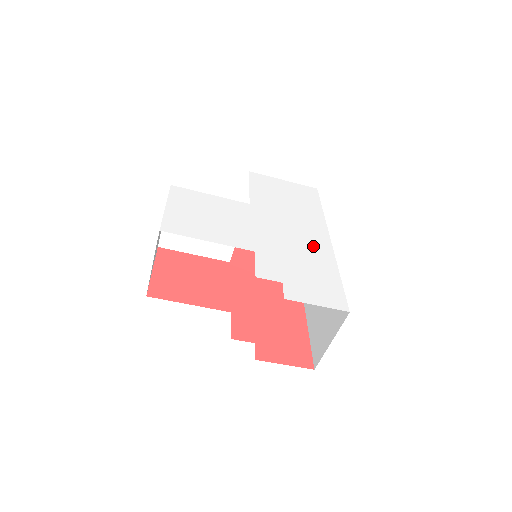
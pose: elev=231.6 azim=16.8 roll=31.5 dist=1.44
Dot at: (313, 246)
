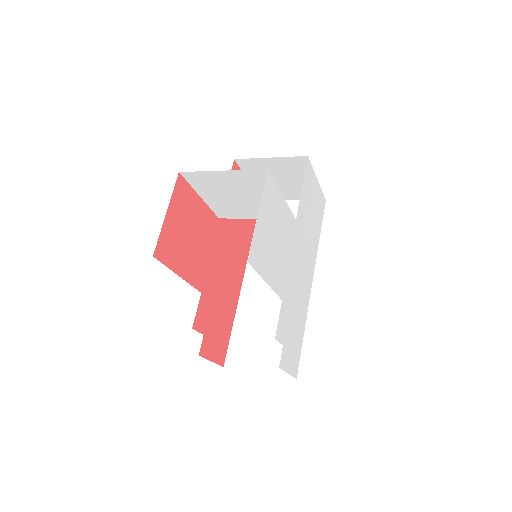
Dot at: (305, 292)
